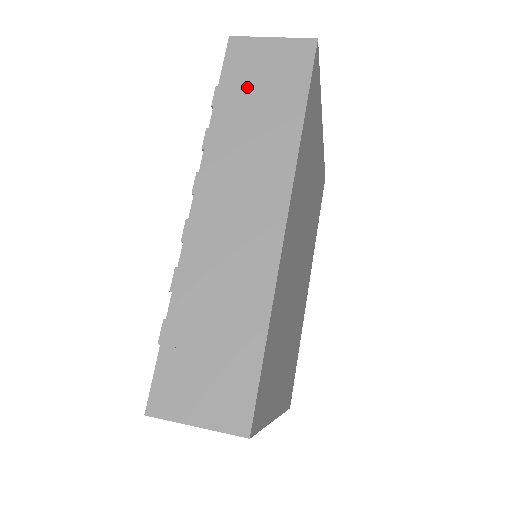
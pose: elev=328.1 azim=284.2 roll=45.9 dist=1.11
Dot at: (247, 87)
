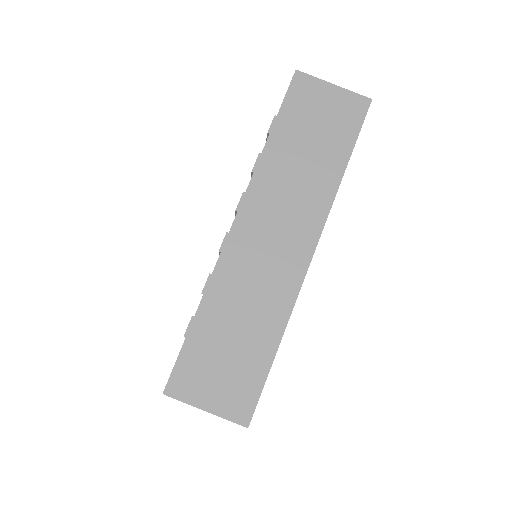
Dot at: (303, 125)
